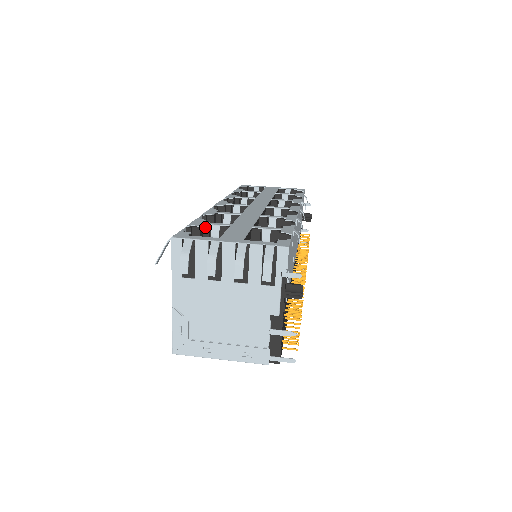
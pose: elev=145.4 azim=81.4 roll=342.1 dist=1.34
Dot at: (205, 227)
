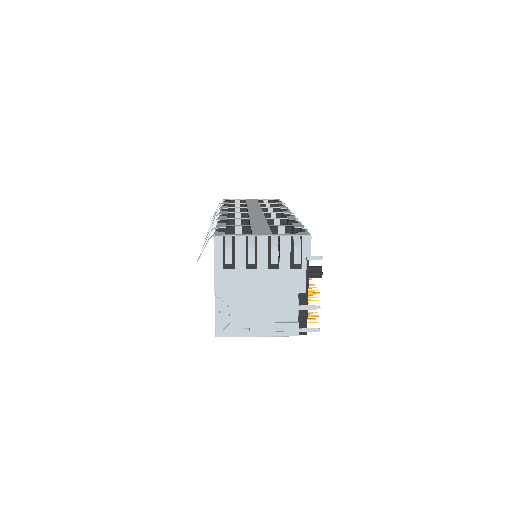
Dot at: (229, 229)
